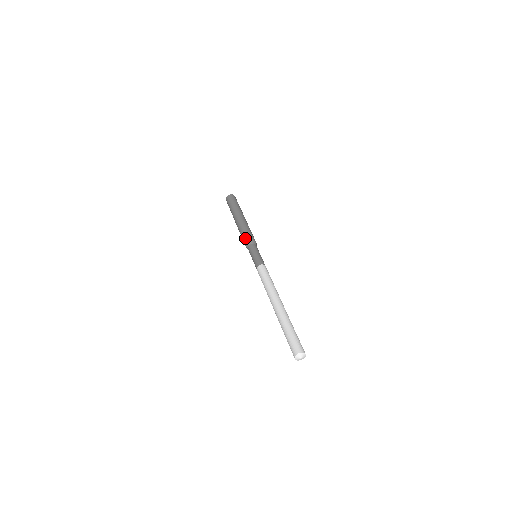
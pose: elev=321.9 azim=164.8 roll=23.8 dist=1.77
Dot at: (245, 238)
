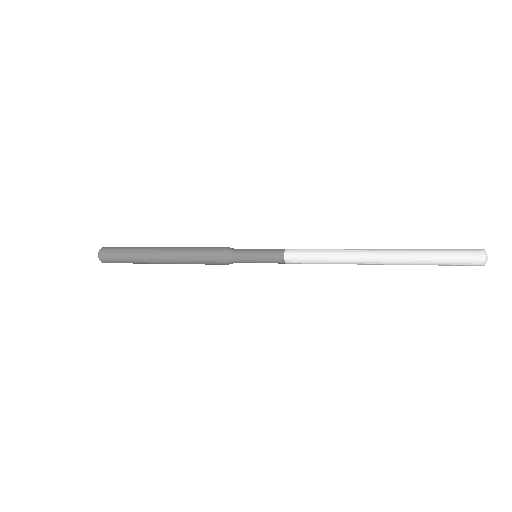
Dot at: (216, 247)
